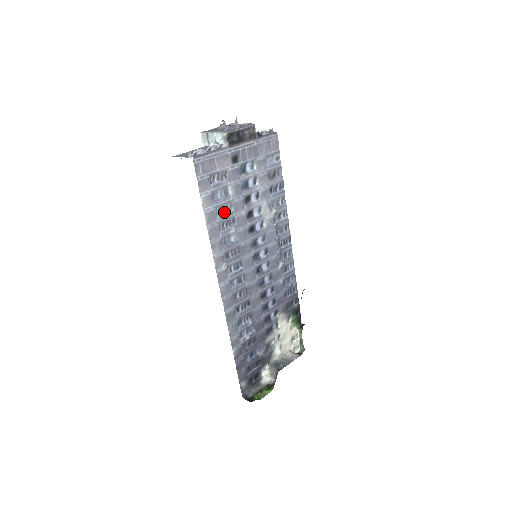
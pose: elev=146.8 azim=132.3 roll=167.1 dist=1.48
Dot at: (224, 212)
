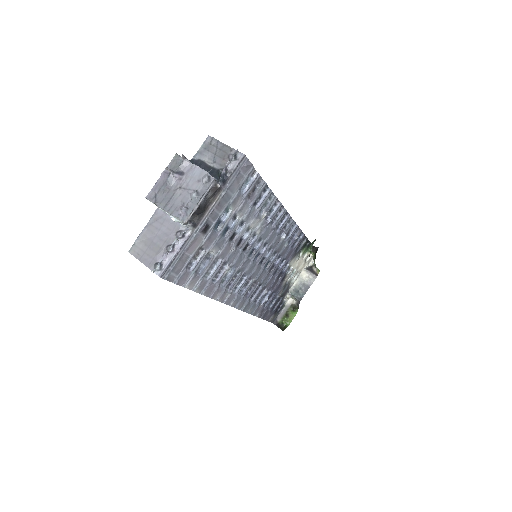
Dot at: (212, 268)
